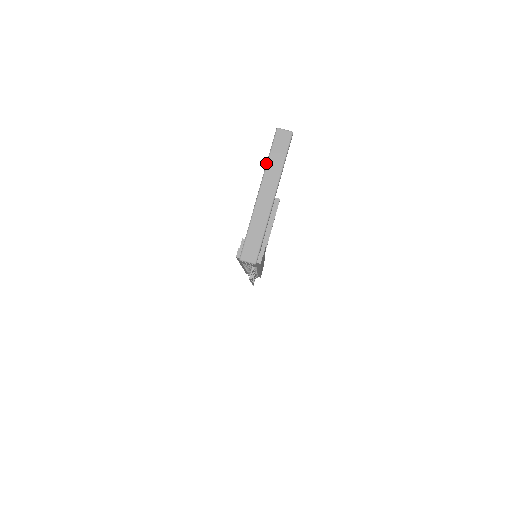
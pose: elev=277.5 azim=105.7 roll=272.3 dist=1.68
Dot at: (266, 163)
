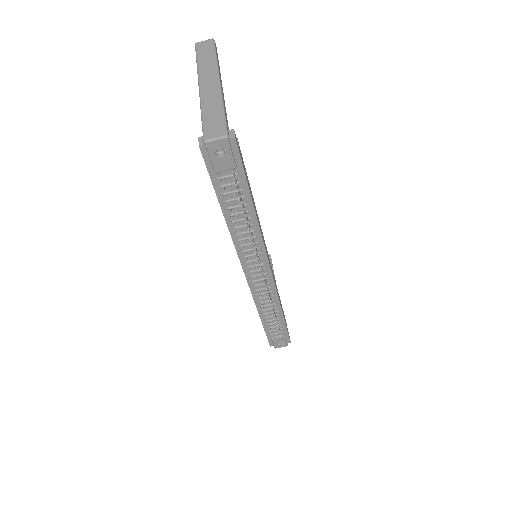
Dot at: occluded
